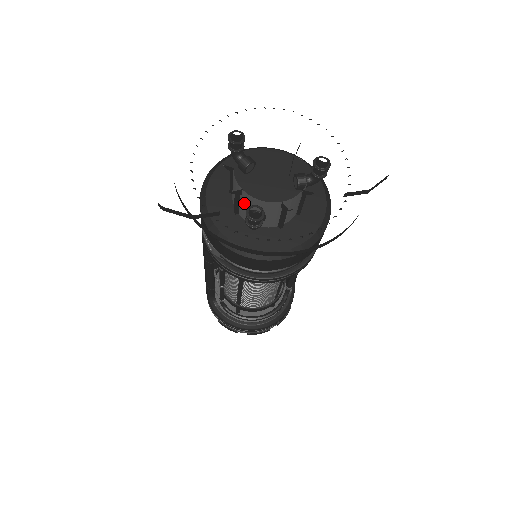
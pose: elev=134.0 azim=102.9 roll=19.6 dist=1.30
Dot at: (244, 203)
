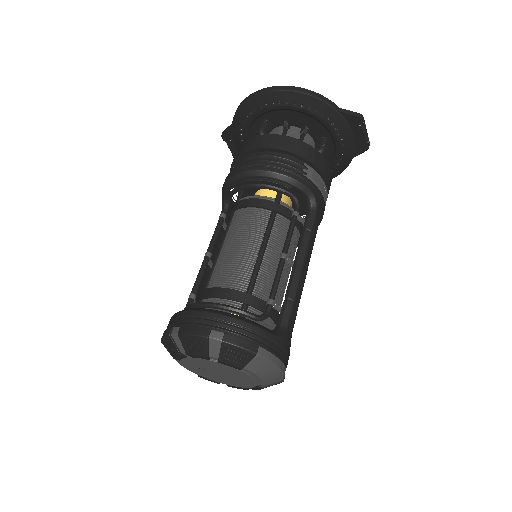
Dot at: occluded
